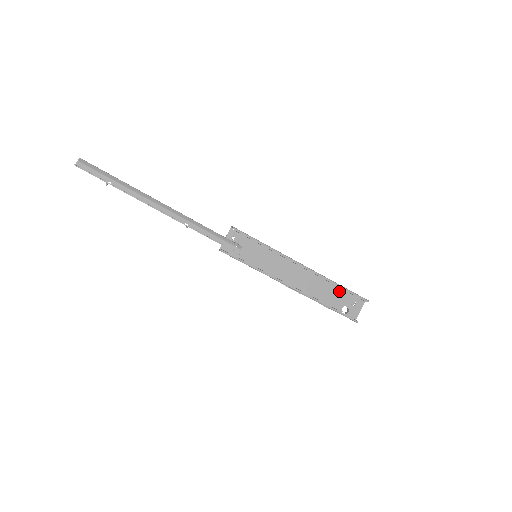
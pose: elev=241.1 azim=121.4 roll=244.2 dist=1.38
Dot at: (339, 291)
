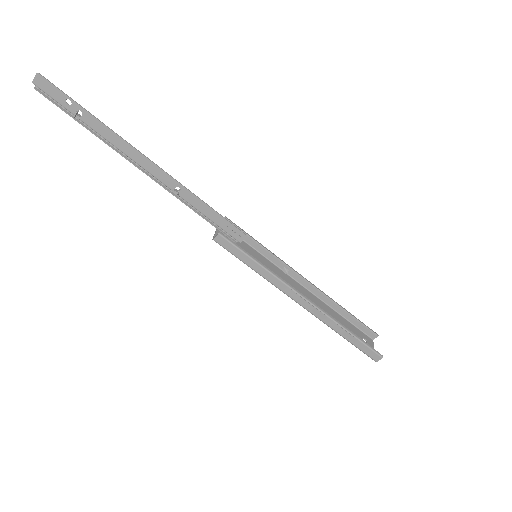
Dot at: (346, 323)
